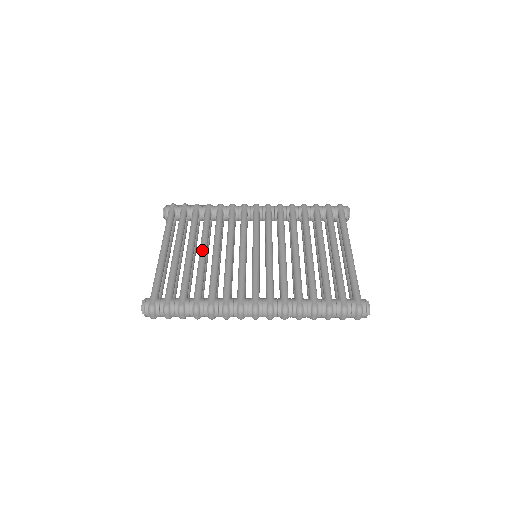
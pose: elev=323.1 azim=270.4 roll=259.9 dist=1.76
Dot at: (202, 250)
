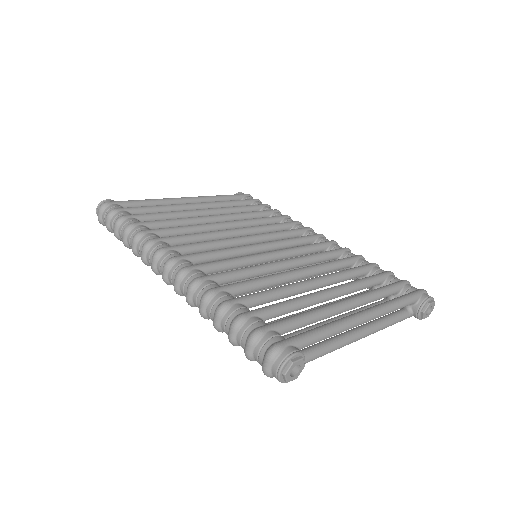
Dot at: (213, 215)
